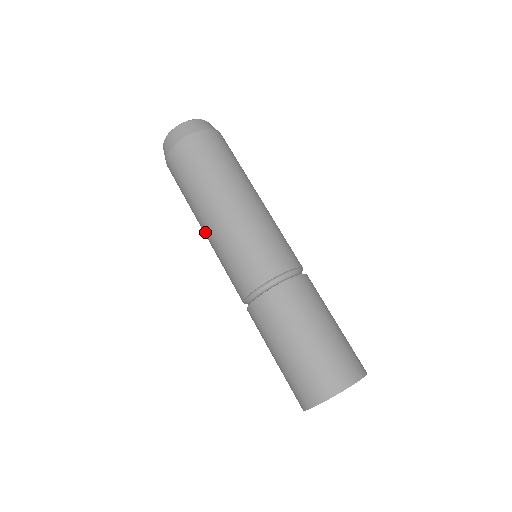
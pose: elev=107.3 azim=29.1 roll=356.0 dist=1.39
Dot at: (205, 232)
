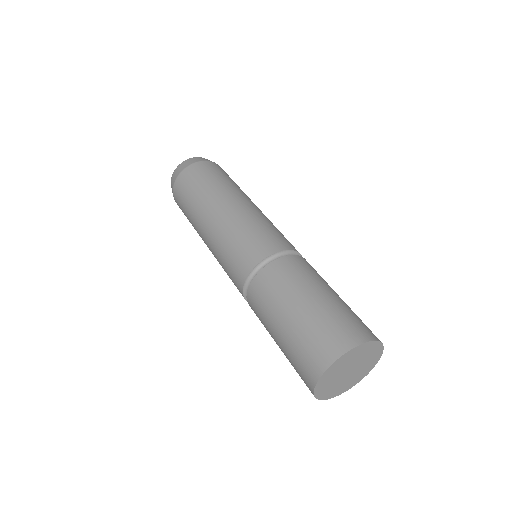
Dot at: (206, 242)
